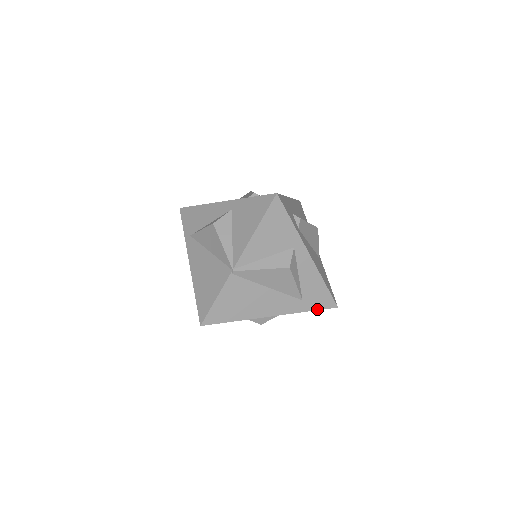
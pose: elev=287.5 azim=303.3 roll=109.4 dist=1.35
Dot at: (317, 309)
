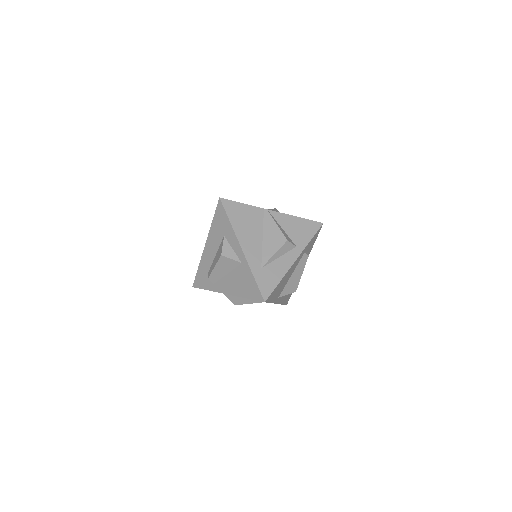
Dot at: (258, 284)
